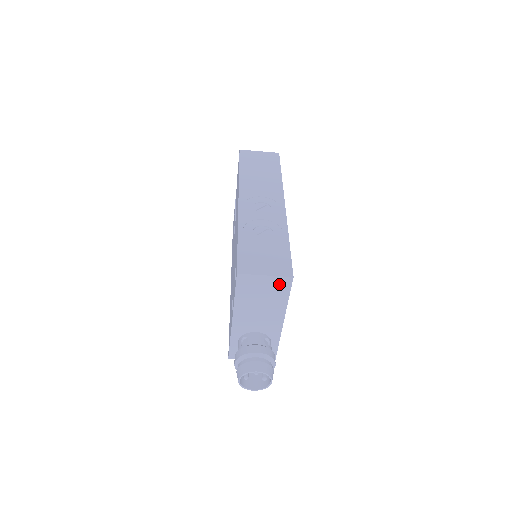
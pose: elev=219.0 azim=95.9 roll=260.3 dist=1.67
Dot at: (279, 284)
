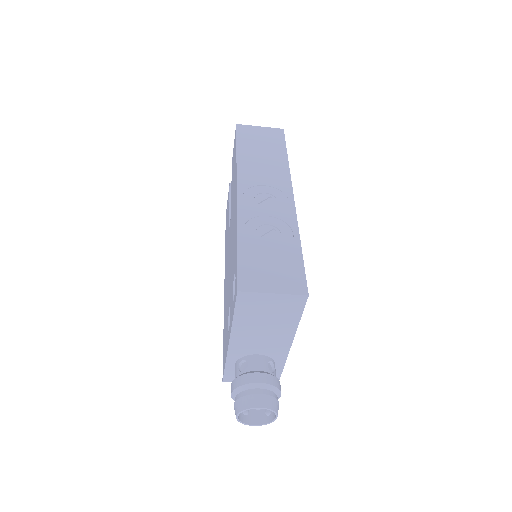
Dot at: (290, 303)
